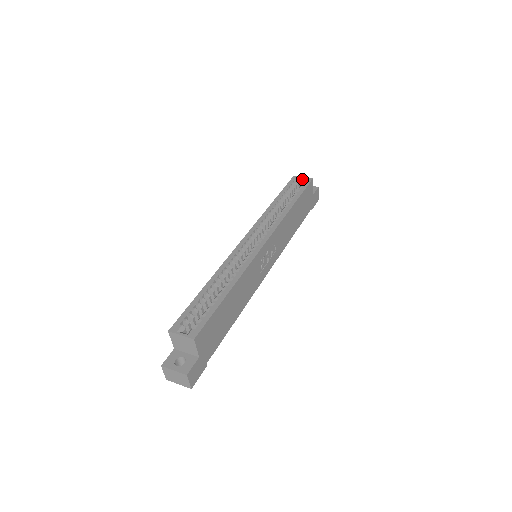
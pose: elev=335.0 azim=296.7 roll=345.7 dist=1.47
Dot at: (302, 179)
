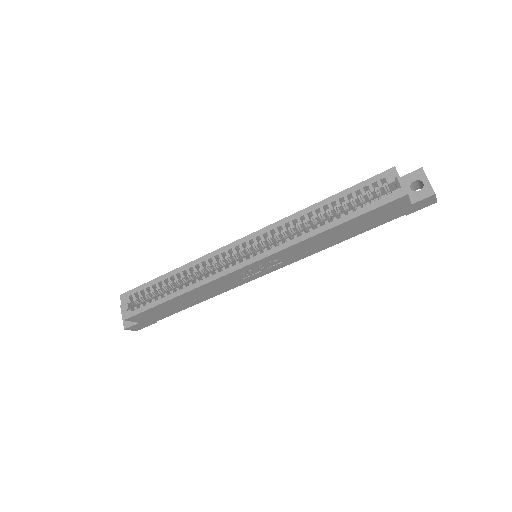
Dot at: (397, 182)
